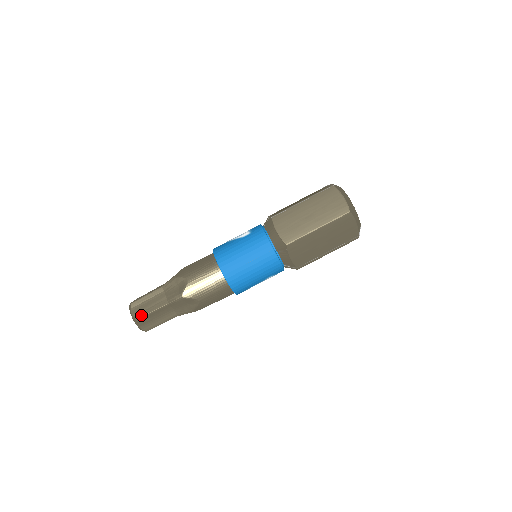
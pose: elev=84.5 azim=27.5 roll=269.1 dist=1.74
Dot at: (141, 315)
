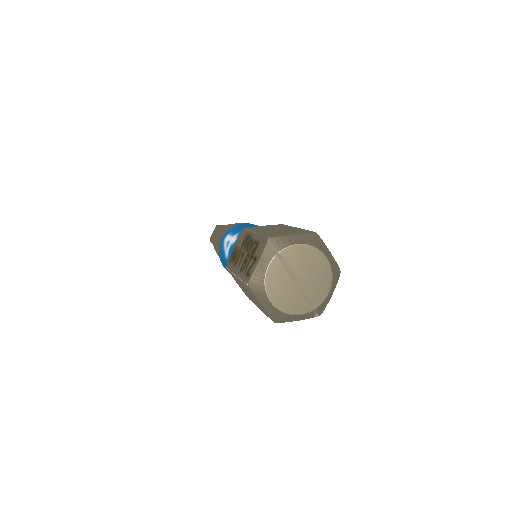
Dot at: occluded
